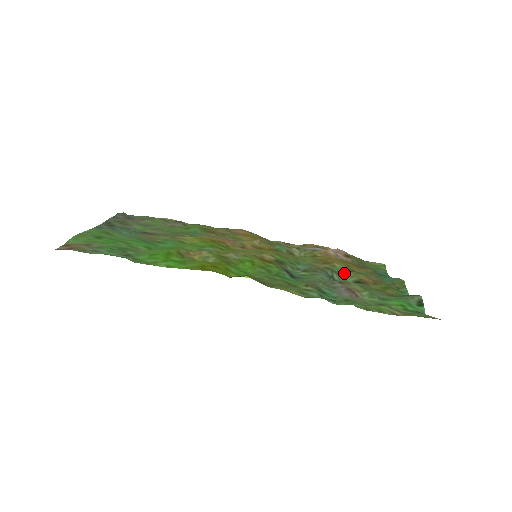
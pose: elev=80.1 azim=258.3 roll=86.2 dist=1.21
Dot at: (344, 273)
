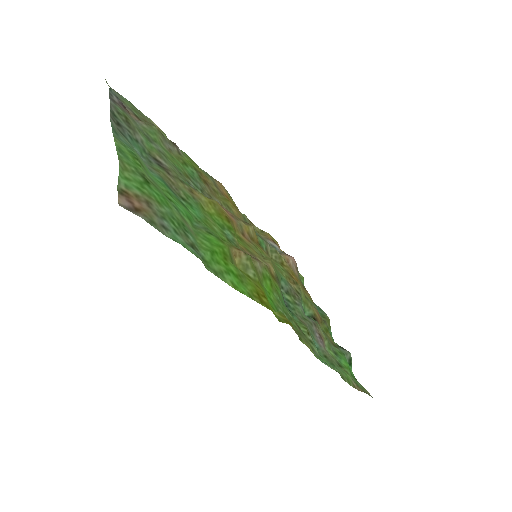
Dot at: (305, 301)
